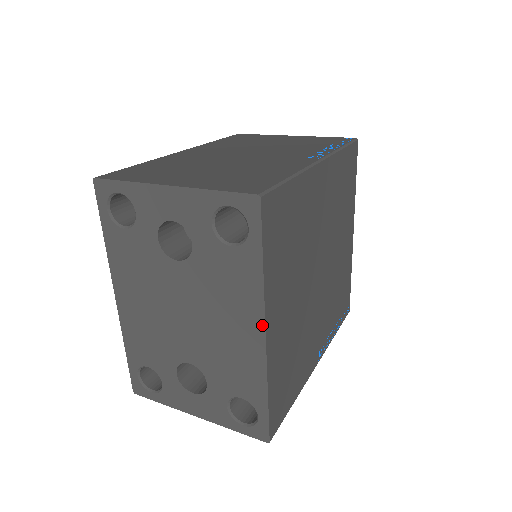
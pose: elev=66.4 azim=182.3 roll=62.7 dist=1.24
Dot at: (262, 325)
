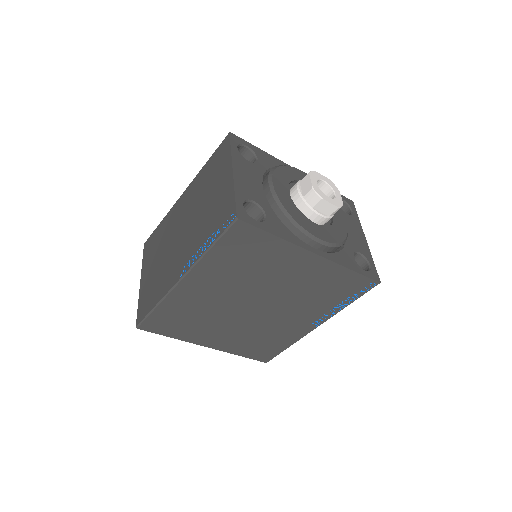
Dot at: (202, 344)
